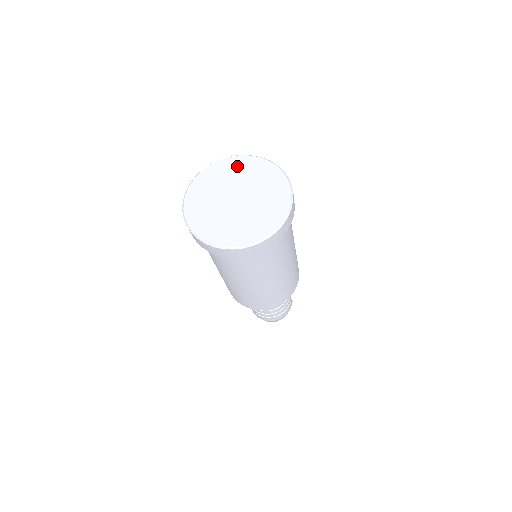
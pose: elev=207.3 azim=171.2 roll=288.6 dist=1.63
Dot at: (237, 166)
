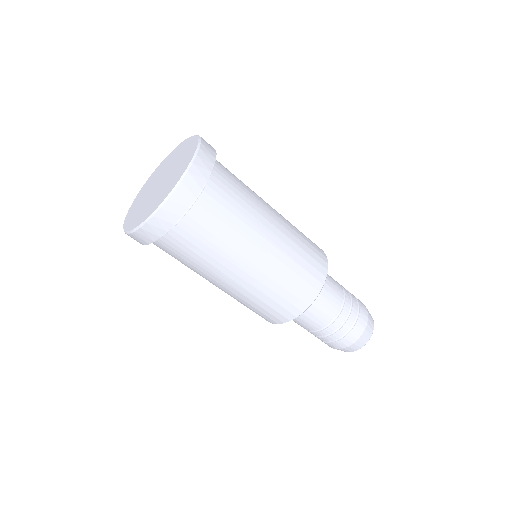
Dot at: (171, 157)
